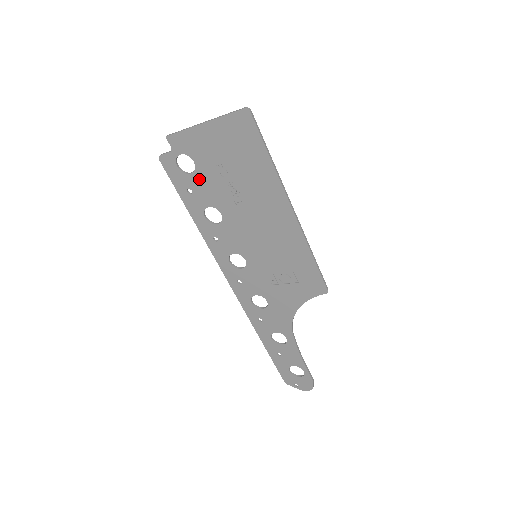
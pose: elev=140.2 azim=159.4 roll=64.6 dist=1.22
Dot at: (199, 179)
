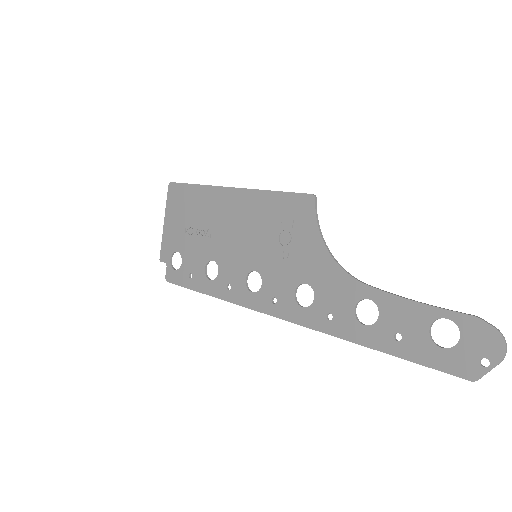
Dot at: (187, 258)
